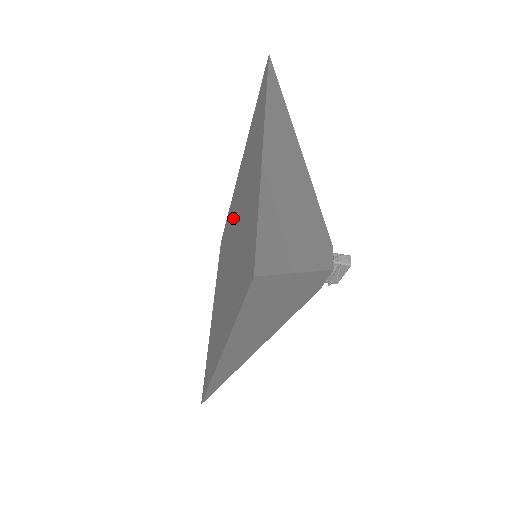
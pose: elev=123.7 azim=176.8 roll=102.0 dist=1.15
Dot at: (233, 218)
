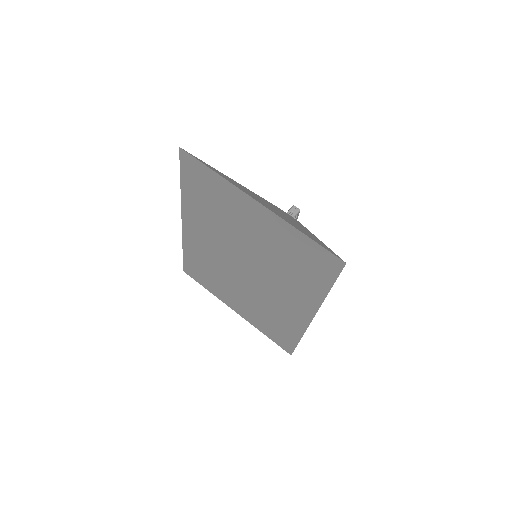
Dot at: (216, 251)
